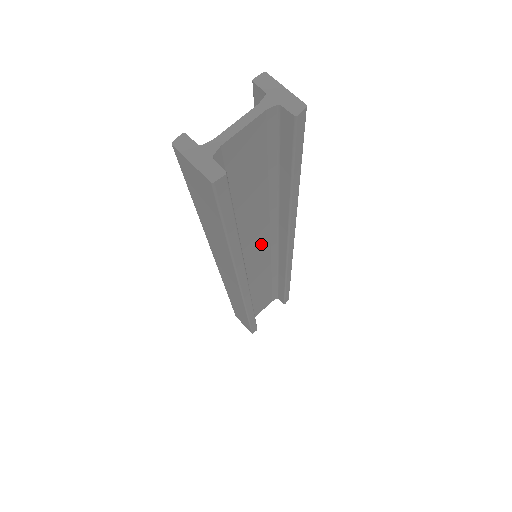
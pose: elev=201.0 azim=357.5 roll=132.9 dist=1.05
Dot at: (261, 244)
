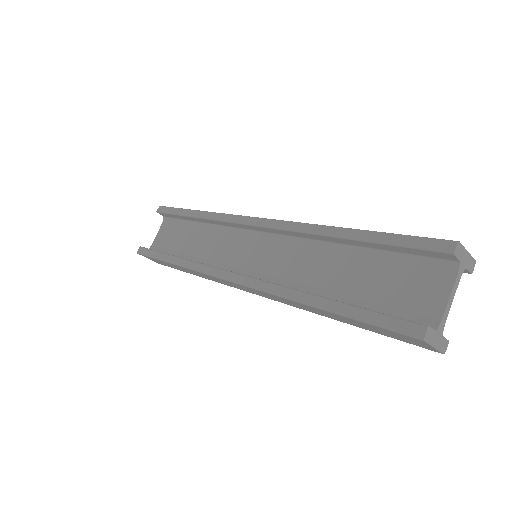
Dot at: occluded
